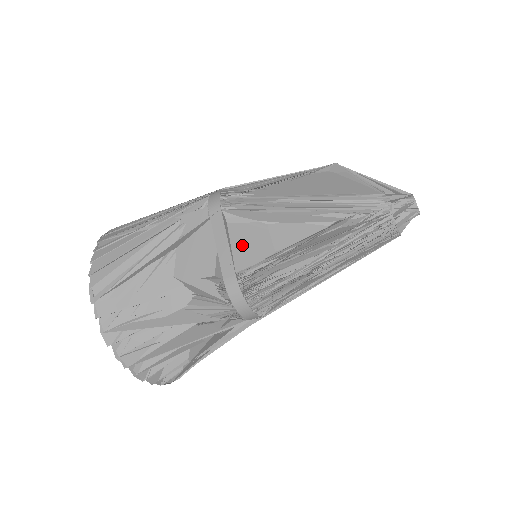
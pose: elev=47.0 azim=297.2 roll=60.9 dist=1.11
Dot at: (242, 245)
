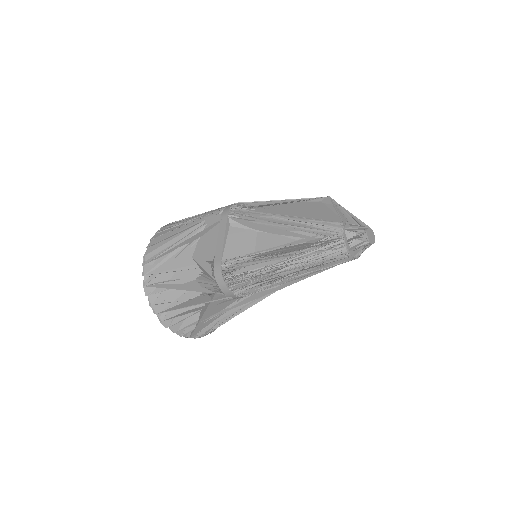
Dot at: (234, 243)
